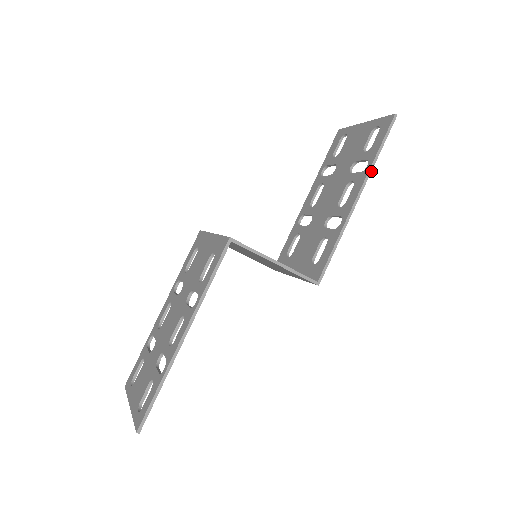
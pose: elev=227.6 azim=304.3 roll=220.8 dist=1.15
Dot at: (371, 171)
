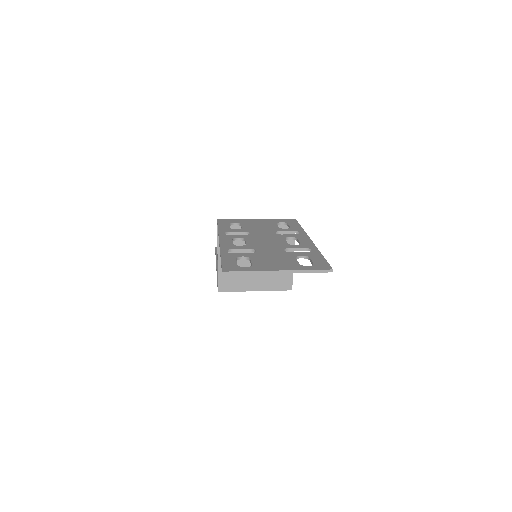
Dot at: occluded
